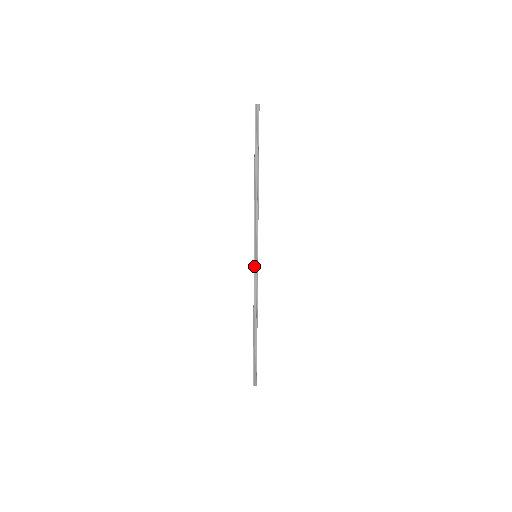
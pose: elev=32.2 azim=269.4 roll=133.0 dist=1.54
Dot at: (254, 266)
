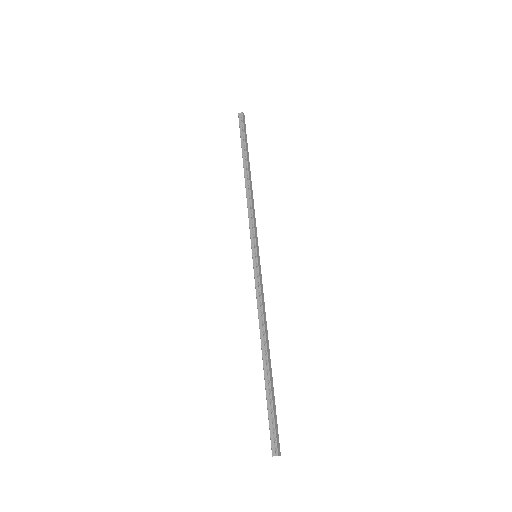
Dot at: (253, 267)
